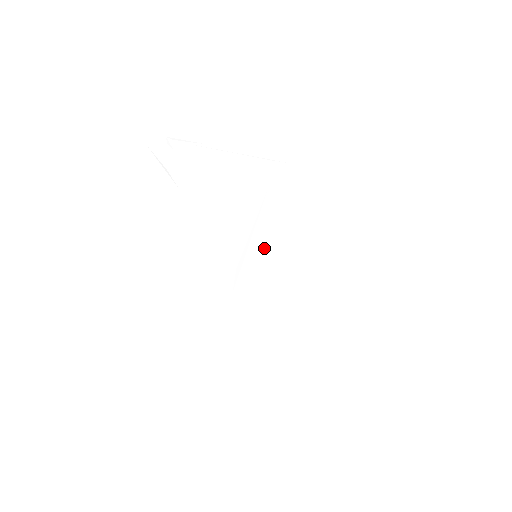
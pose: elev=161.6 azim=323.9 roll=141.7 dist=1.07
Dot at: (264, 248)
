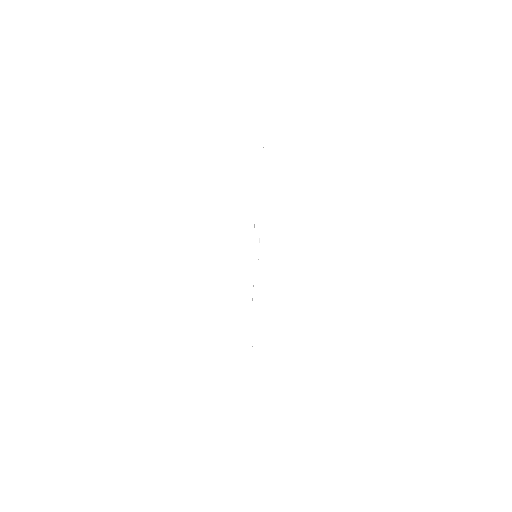
Dot at: occluded
